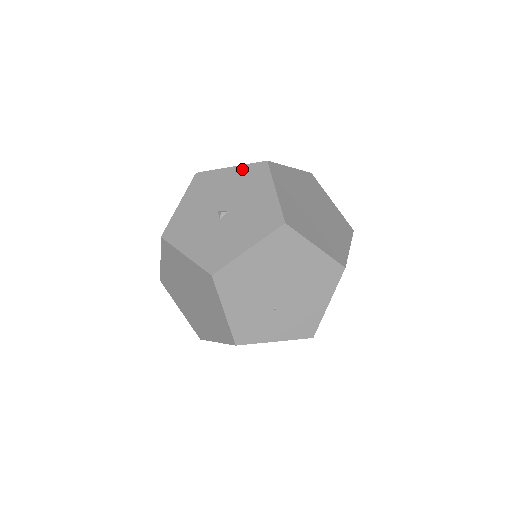
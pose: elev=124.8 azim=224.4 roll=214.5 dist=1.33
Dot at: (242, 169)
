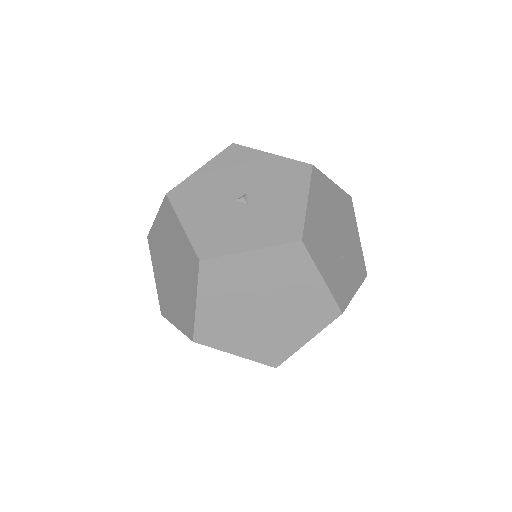
Dot at: (216, 162)
